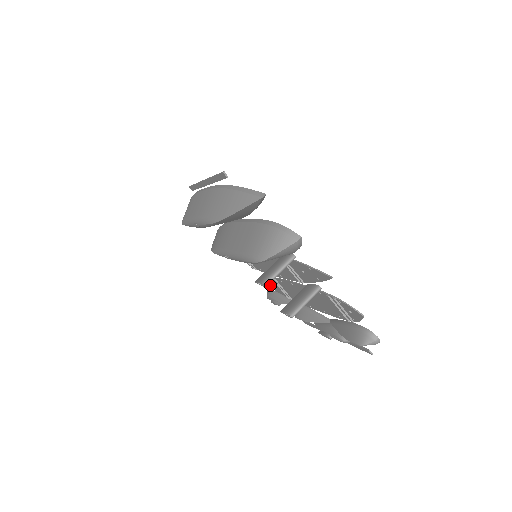
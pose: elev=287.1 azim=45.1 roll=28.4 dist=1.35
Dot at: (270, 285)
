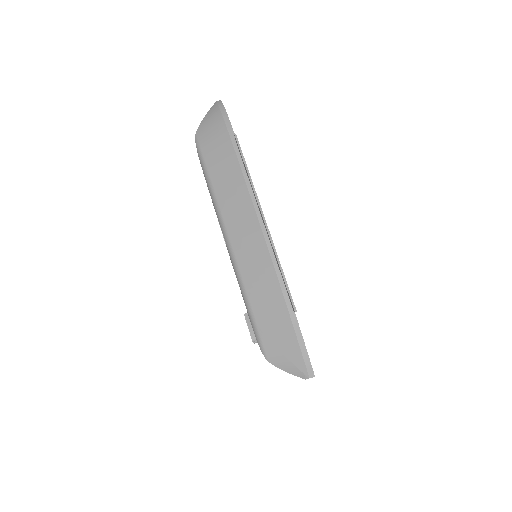
Dot at: occluded
